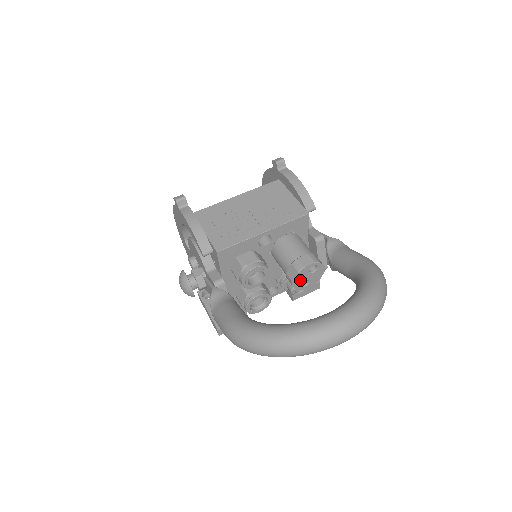
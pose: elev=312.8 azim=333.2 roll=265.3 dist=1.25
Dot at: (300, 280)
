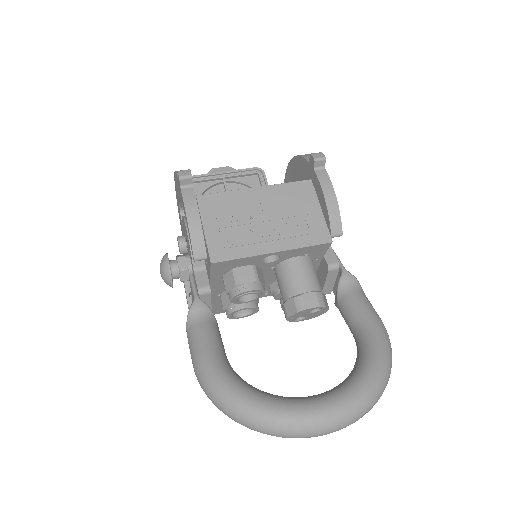
Dot at: (297, 316)
